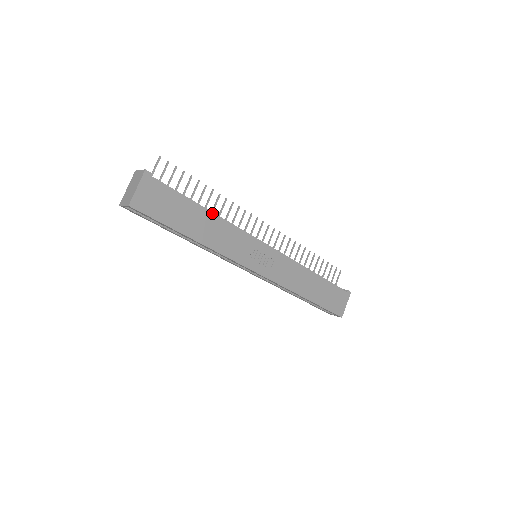
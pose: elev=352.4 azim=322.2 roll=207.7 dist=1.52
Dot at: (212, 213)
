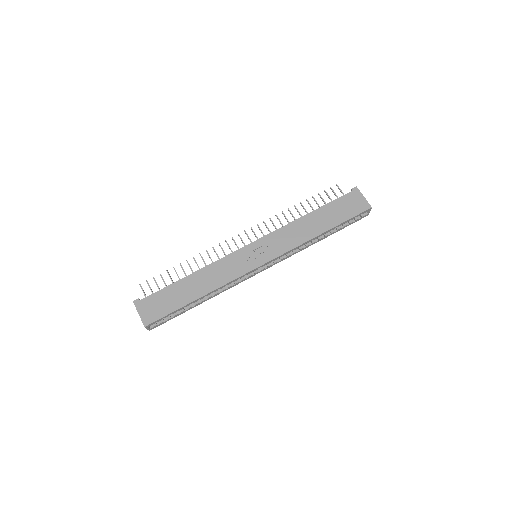
Dot at: (193, 273)
